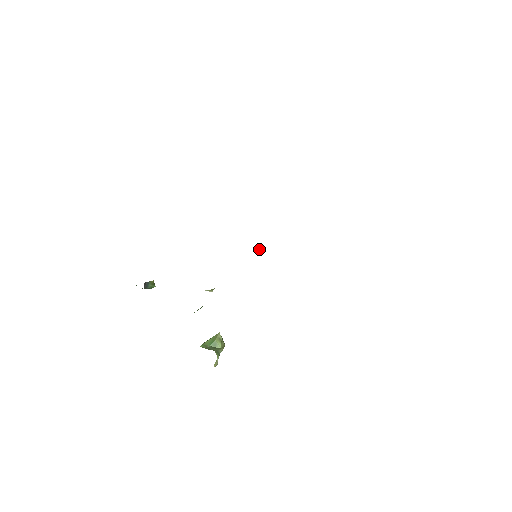
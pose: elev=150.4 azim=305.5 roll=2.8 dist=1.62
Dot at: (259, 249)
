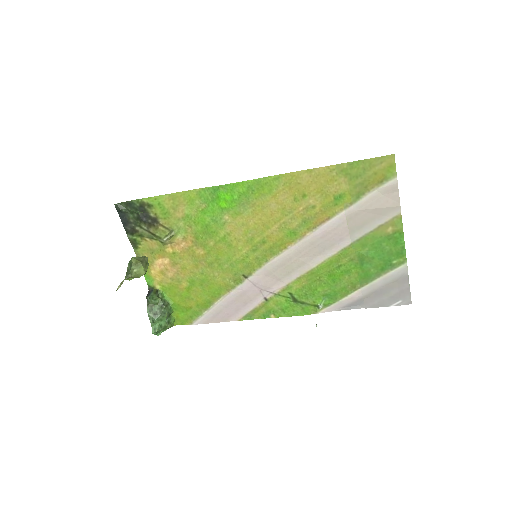
Dot at: (316, 326)
